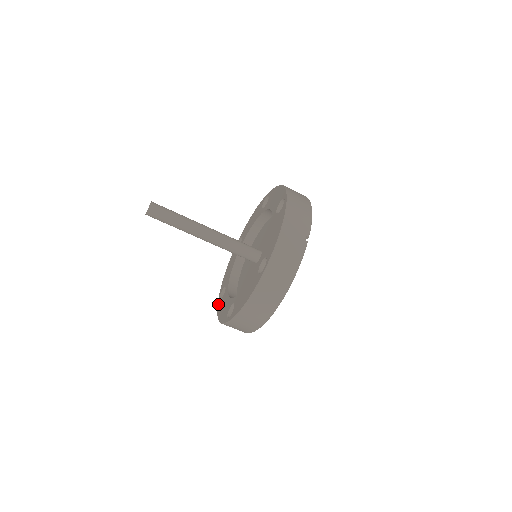
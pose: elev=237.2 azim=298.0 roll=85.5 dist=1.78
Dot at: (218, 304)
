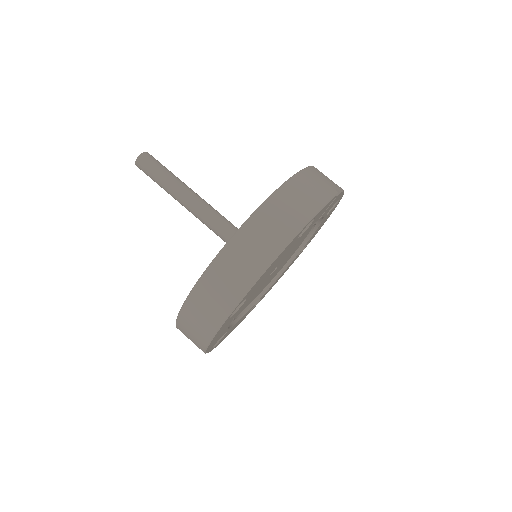
Dot at: occluded
